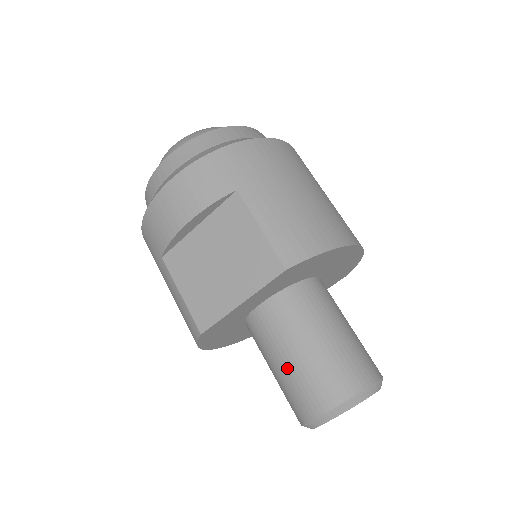
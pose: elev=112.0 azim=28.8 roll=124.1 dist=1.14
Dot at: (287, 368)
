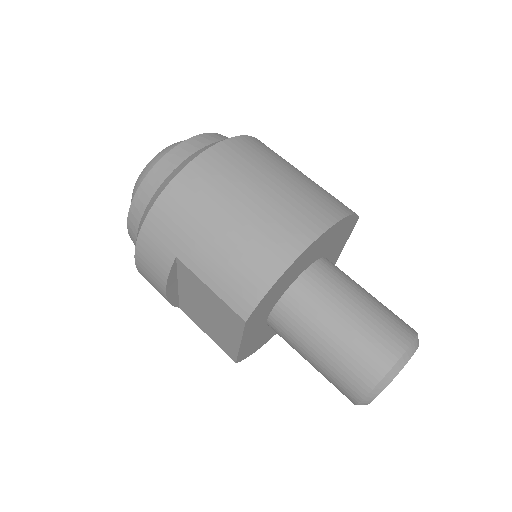
Dot at: (315, 368)
